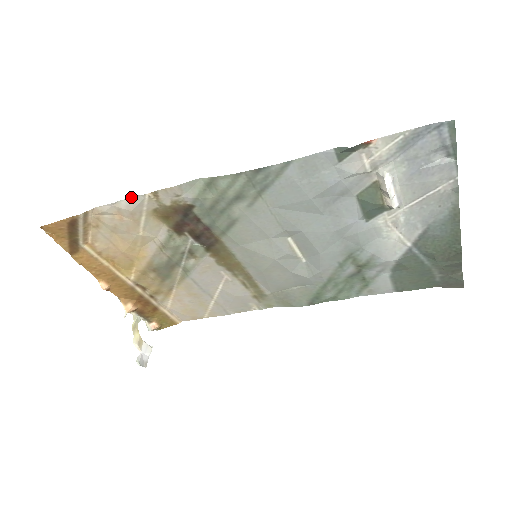
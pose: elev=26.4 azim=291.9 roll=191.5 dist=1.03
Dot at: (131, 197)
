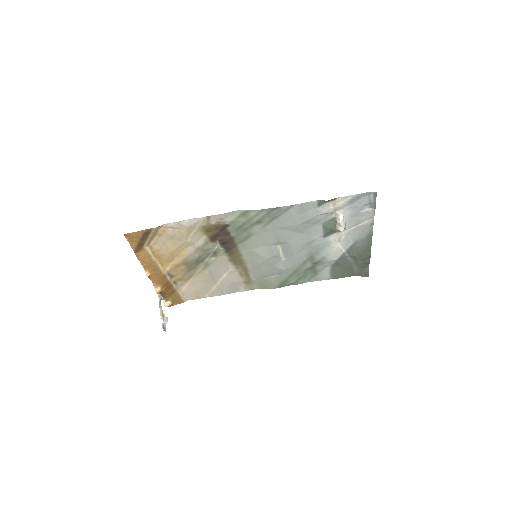
Dot at: occluded
